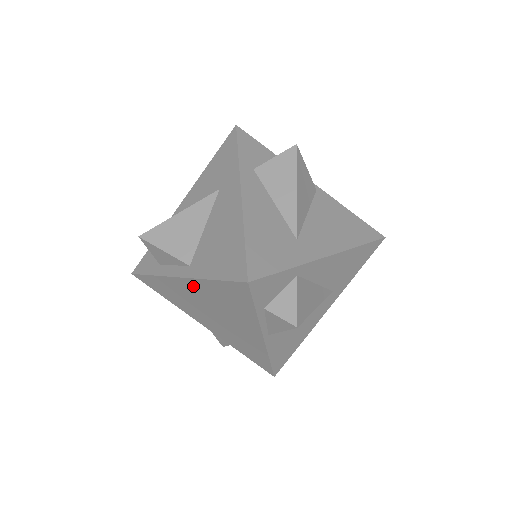
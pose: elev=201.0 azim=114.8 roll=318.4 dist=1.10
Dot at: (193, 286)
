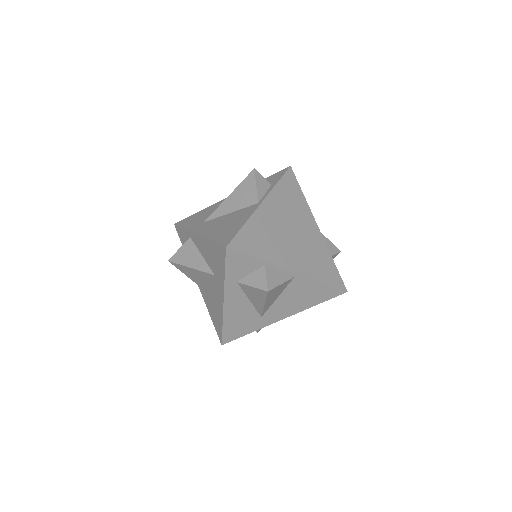
Dot at: occluded
